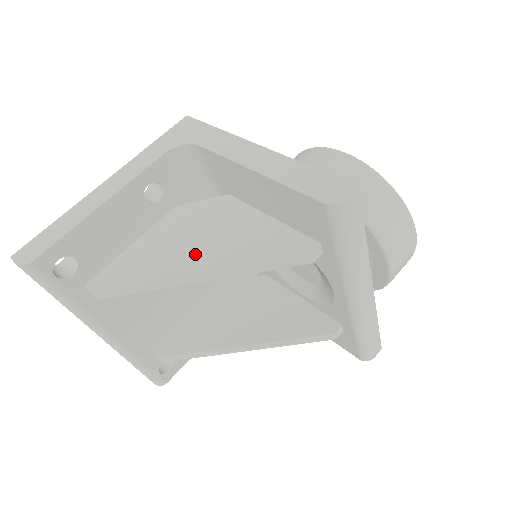
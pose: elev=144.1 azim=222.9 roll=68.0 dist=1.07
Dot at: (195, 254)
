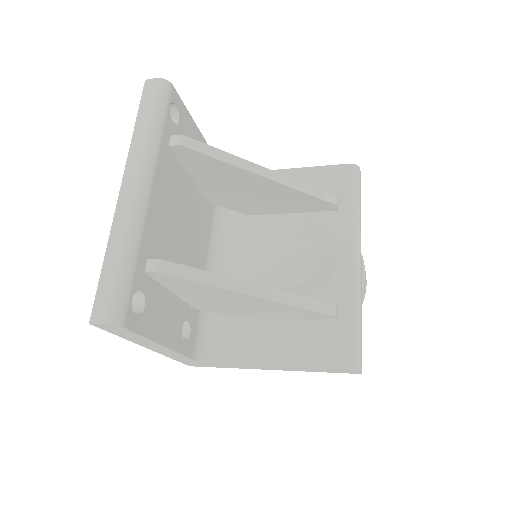
Dot at: occluded
